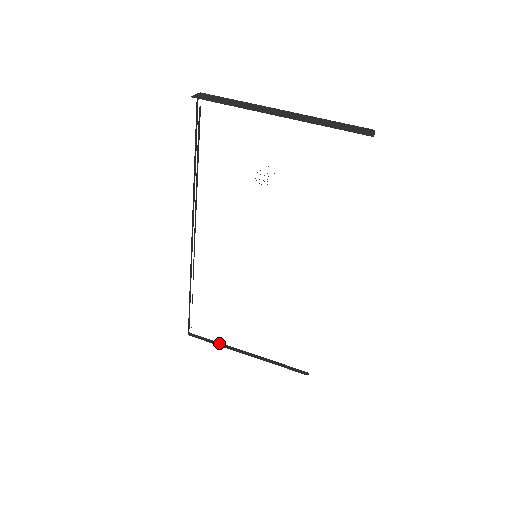
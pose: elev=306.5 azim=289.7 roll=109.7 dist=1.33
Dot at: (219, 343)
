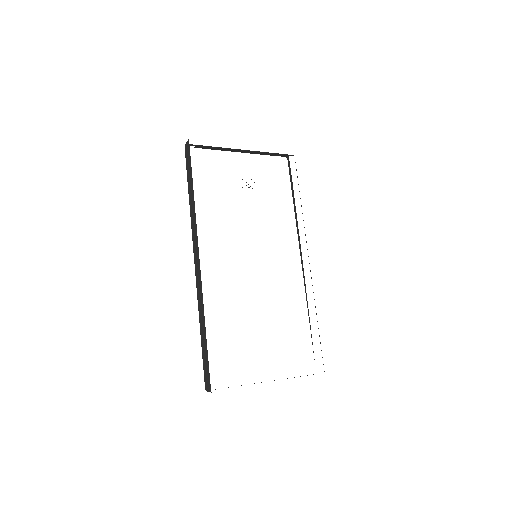
Dot at: occluded
